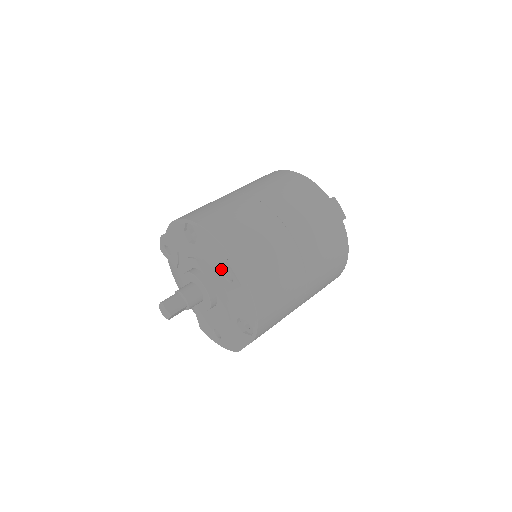
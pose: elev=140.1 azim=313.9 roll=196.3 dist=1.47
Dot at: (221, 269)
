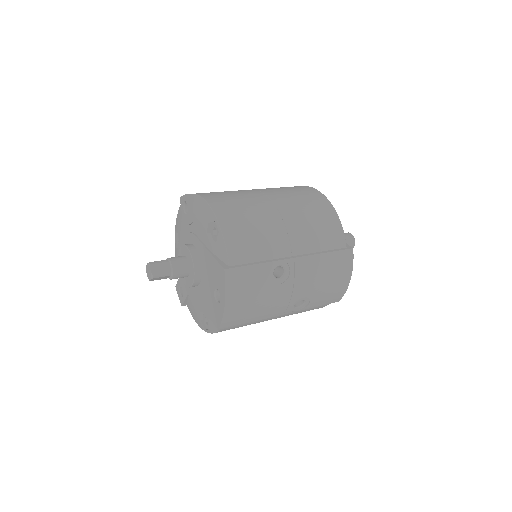
Dot at: (183, 213)
